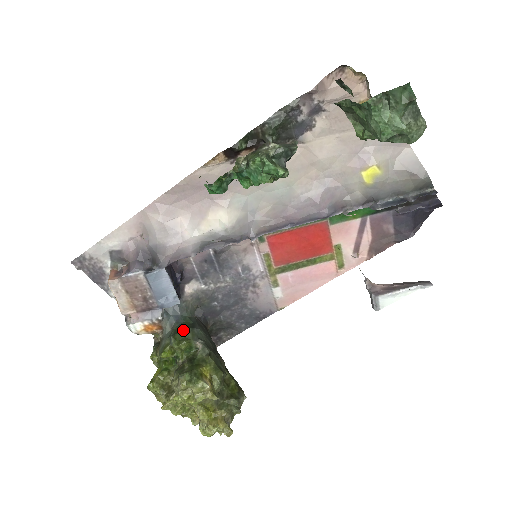
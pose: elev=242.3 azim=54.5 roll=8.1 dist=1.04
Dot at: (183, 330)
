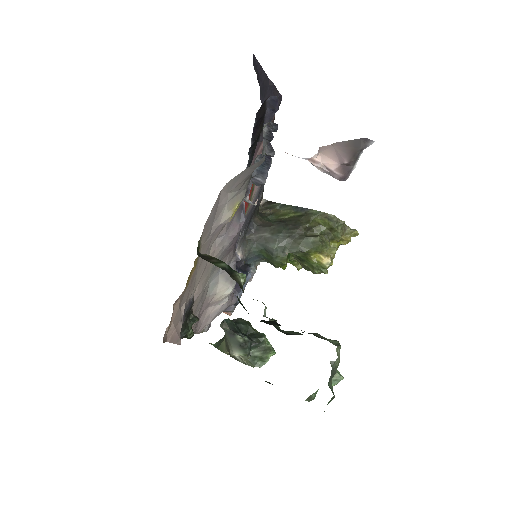
Dot at: (273, 261)
